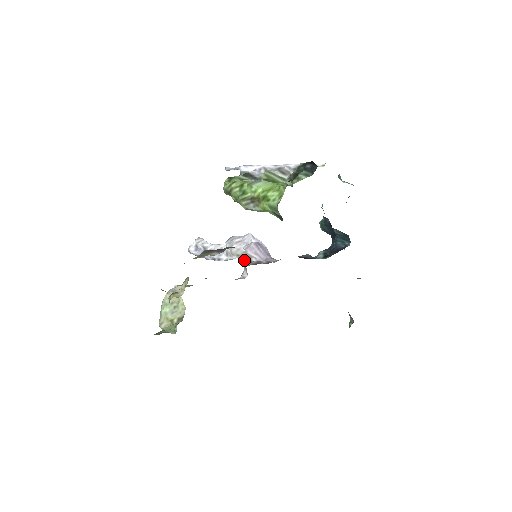
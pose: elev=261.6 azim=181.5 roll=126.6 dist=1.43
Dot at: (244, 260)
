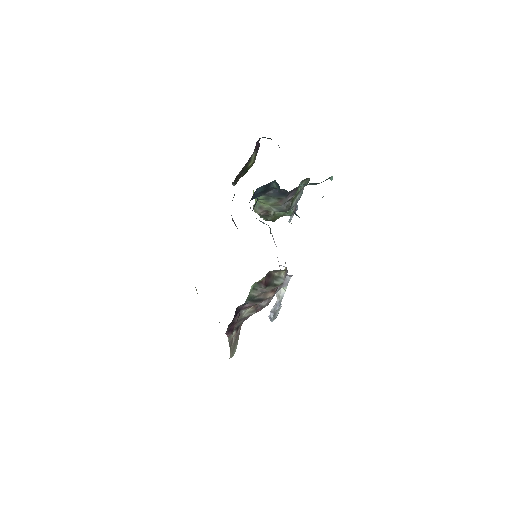
Dot at: occluded
